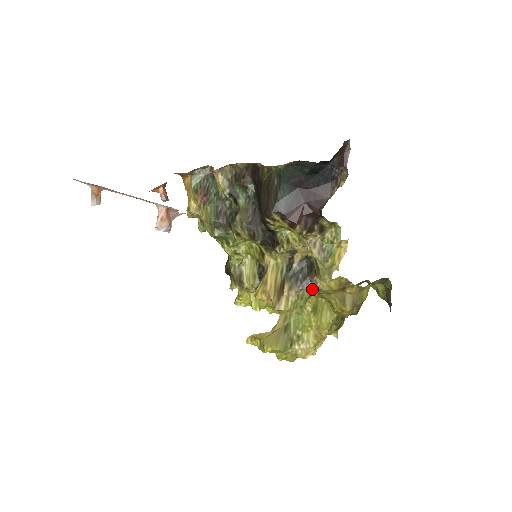
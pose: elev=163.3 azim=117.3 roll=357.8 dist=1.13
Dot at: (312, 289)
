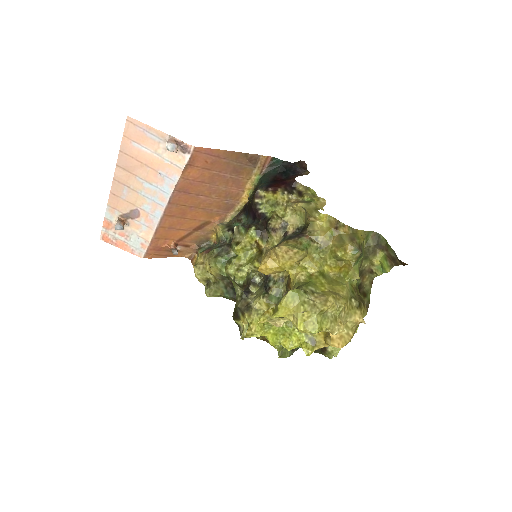
Dot at: (308, 237)
